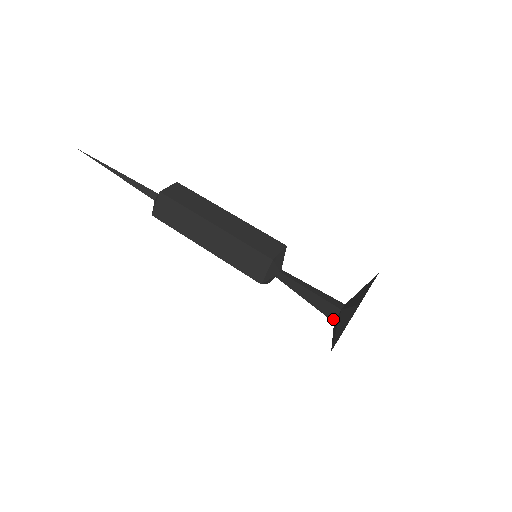
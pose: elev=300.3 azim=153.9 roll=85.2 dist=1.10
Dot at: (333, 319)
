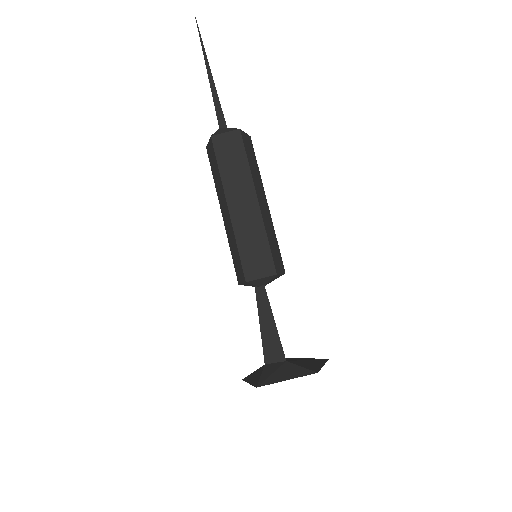
Dot at: (268, 361)
